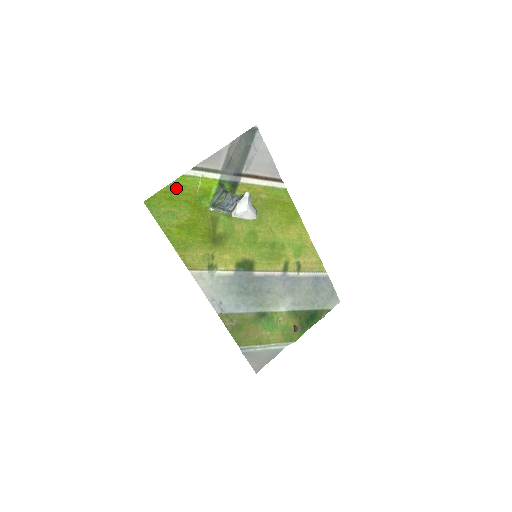
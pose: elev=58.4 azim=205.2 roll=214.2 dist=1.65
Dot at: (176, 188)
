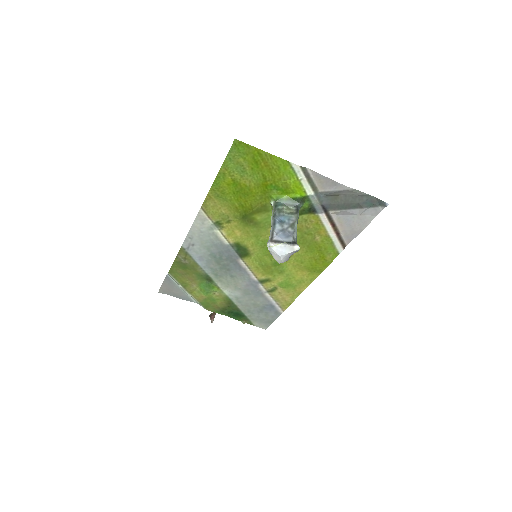
Dot at: (271, 161)
